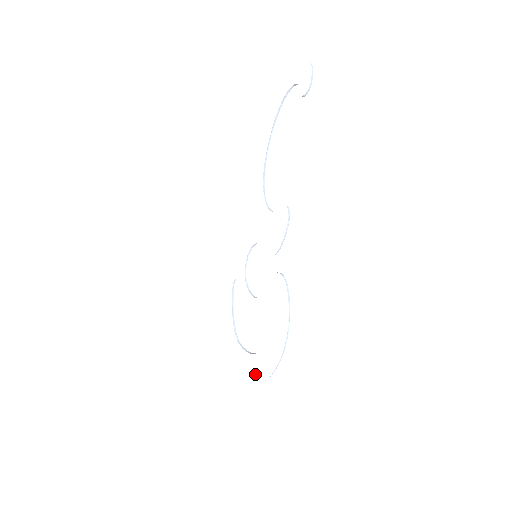
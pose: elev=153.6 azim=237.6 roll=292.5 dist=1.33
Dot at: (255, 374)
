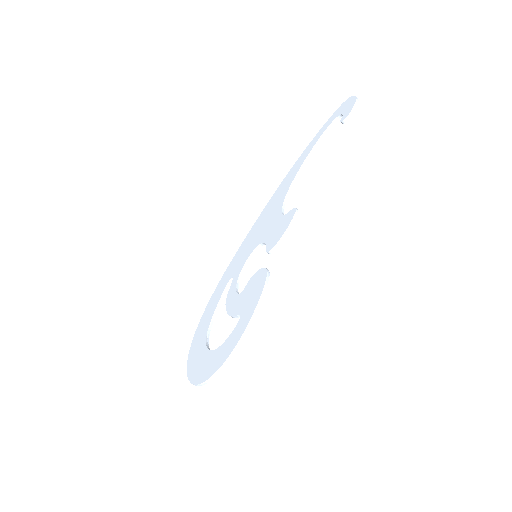
Dot at: (203, 372)
